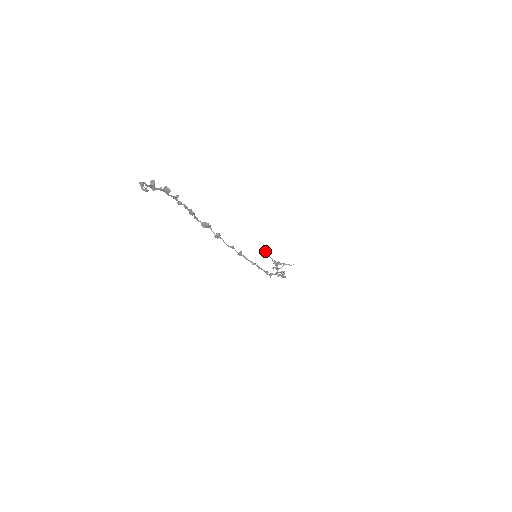
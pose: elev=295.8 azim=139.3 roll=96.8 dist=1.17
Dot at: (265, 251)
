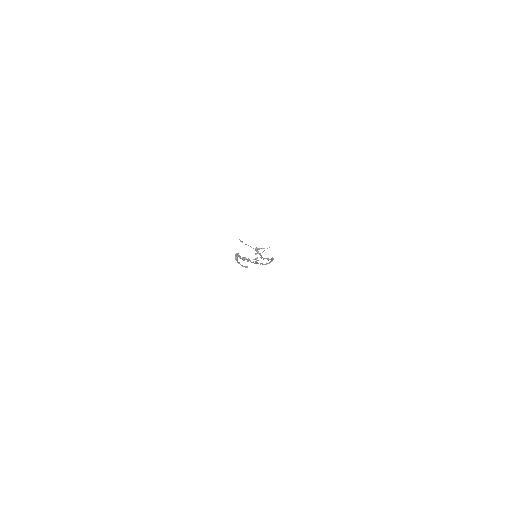
Dot at: (241, 241)
